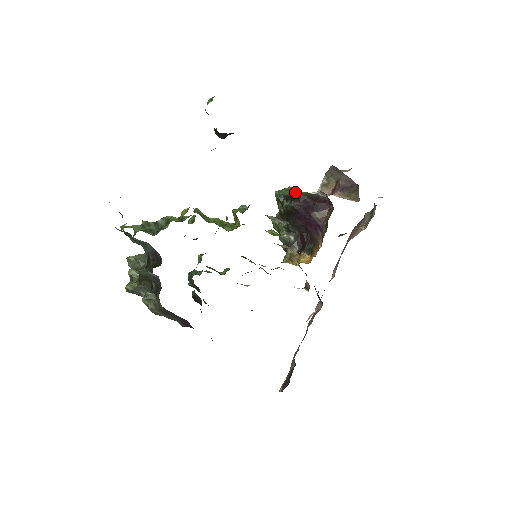
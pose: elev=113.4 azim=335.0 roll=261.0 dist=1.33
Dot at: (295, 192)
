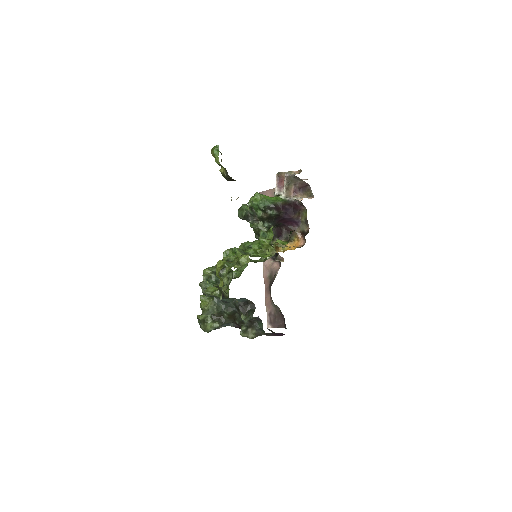
Dot at: (274, 202)
